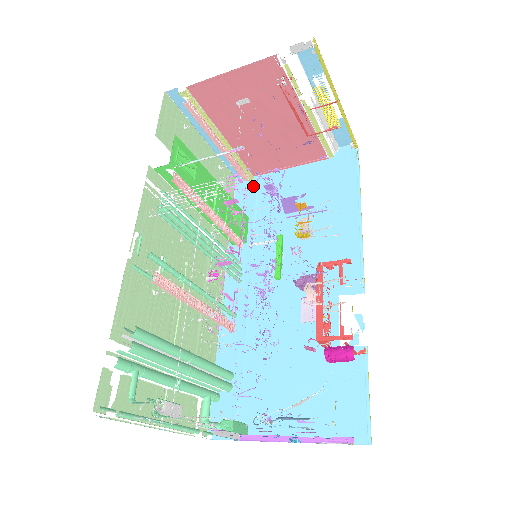
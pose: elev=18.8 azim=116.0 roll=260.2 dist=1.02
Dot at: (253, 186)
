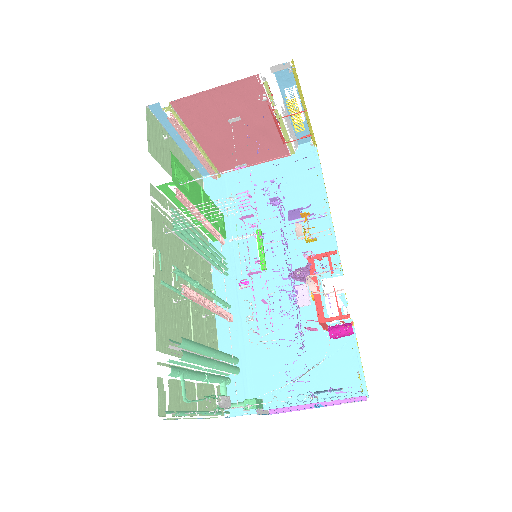
Dot at: (222, 184)
